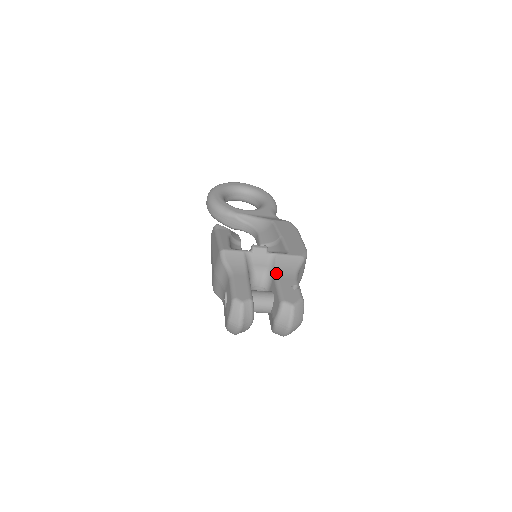
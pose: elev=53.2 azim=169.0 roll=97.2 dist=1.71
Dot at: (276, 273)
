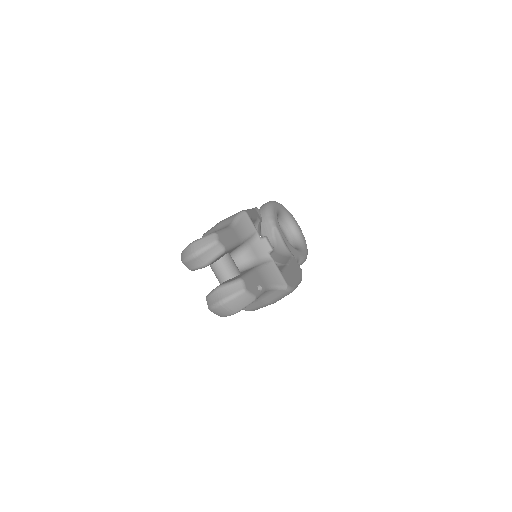
Dot at: (259, 267)
